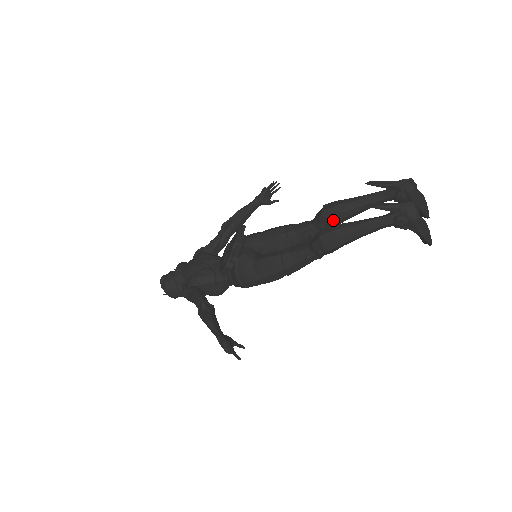
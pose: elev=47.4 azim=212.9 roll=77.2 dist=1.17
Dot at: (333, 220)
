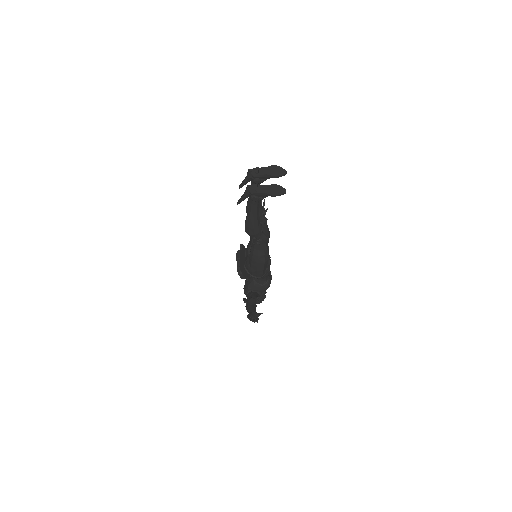
Dot at: occluded
